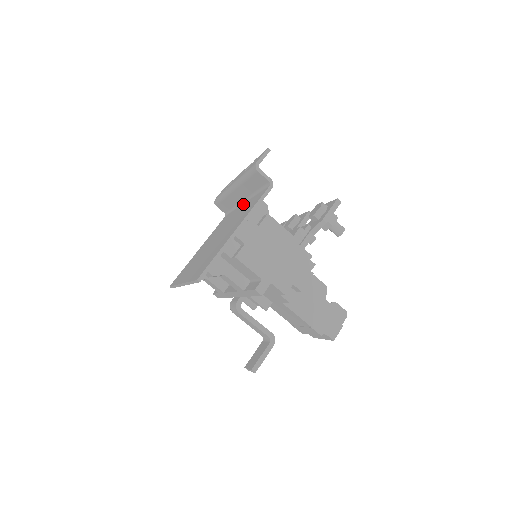
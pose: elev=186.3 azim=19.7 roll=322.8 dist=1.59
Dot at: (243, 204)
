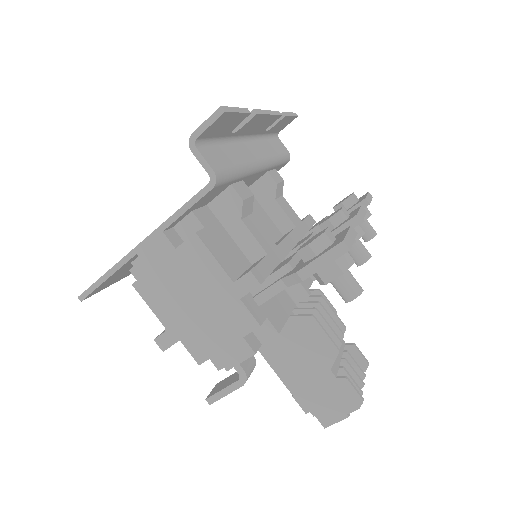
Dot at: occluded
